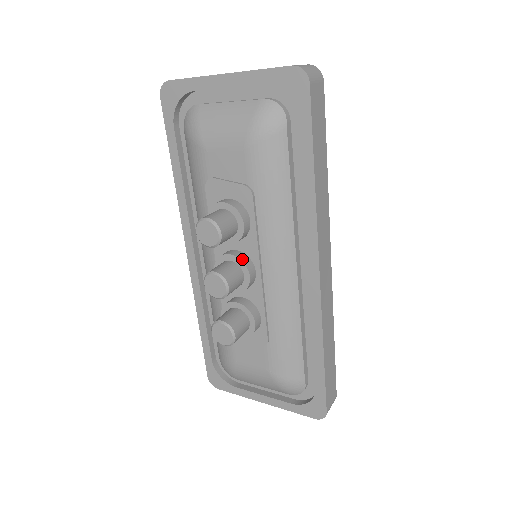
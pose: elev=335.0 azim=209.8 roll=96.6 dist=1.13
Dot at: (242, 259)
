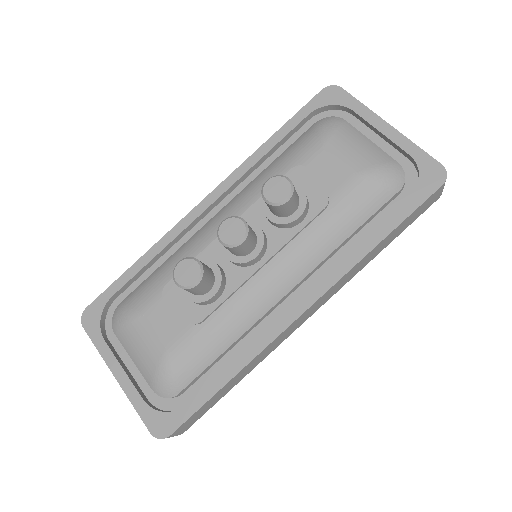
Dot at: (265, 239)
